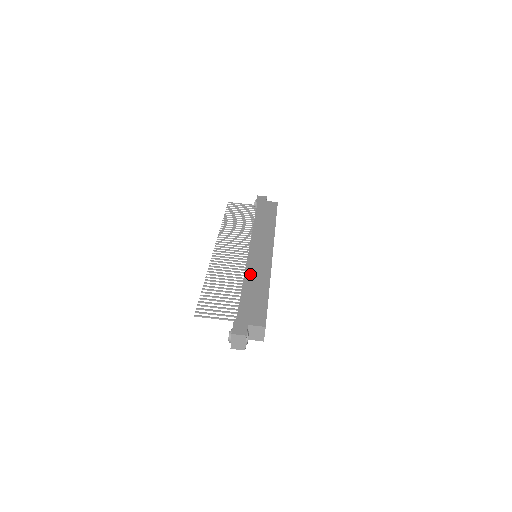
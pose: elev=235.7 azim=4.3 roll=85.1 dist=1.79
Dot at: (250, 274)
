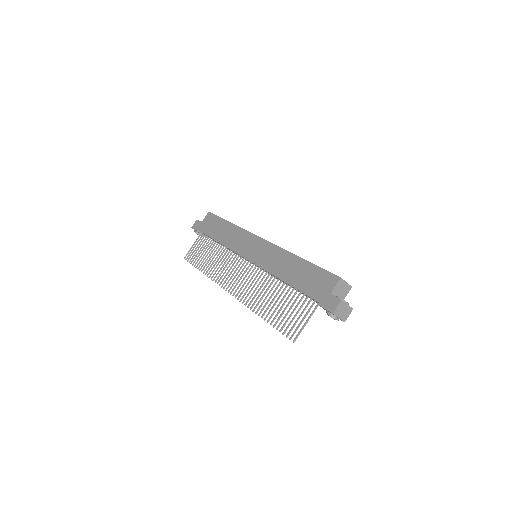
Dot at: (275, 269)
